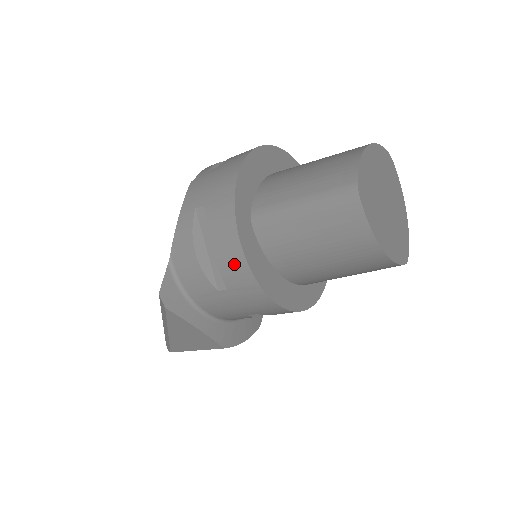
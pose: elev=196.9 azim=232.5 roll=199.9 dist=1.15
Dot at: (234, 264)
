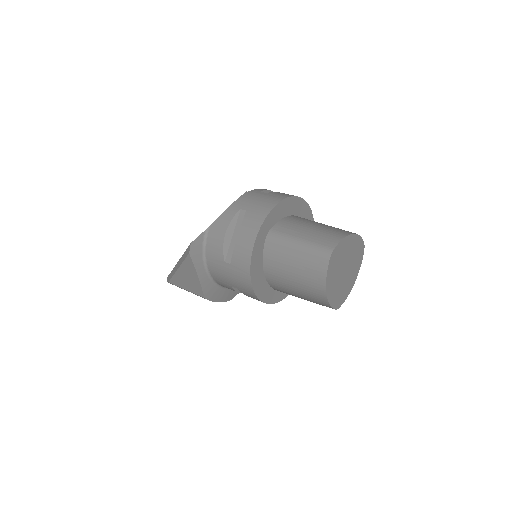
Dot at: (244, 252)
